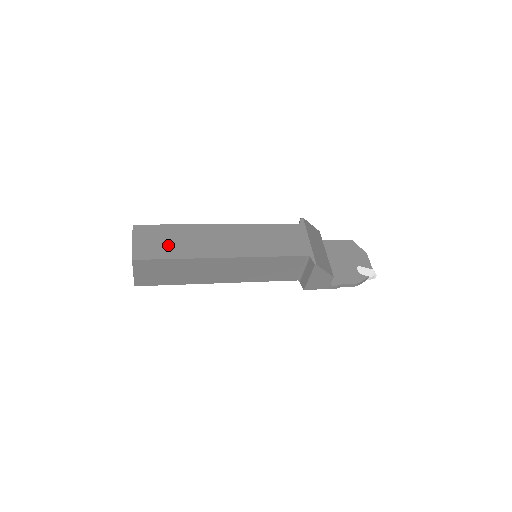
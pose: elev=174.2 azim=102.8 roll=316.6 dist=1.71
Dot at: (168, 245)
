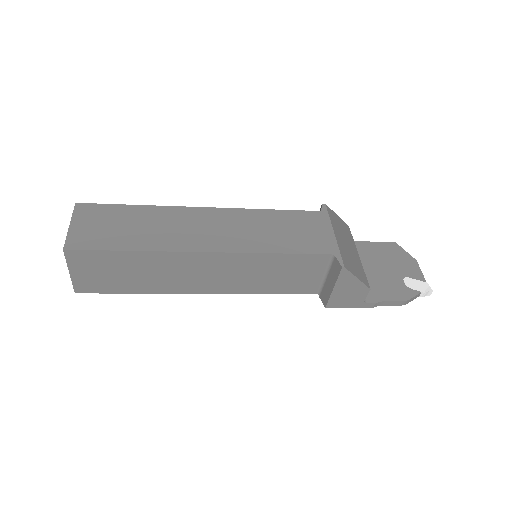
Dot at: (122, 231)
